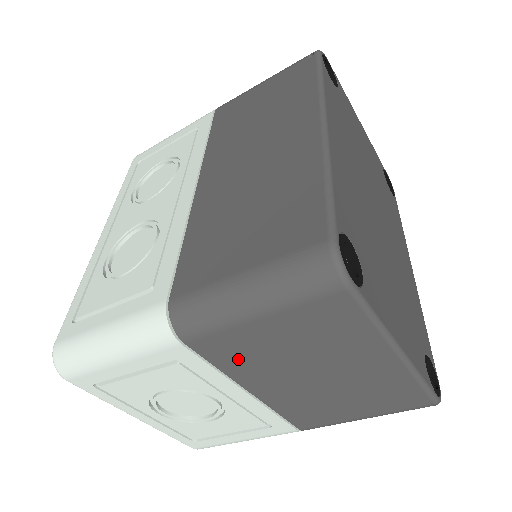
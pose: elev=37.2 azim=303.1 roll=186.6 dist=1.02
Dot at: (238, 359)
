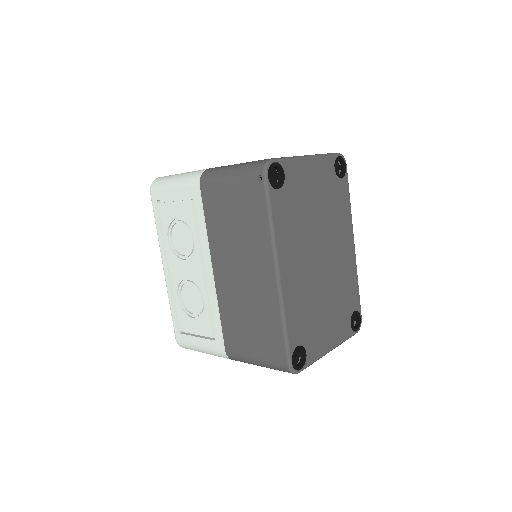
Dot at: occluded
